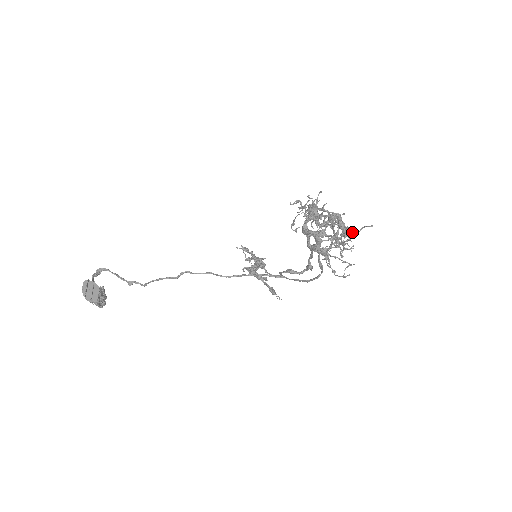
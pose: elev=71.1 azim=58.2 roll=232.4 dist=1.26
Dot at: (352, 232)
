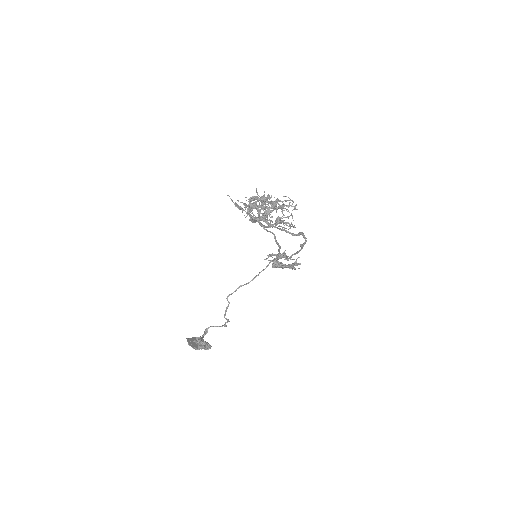
Dot at: (260, 200)
